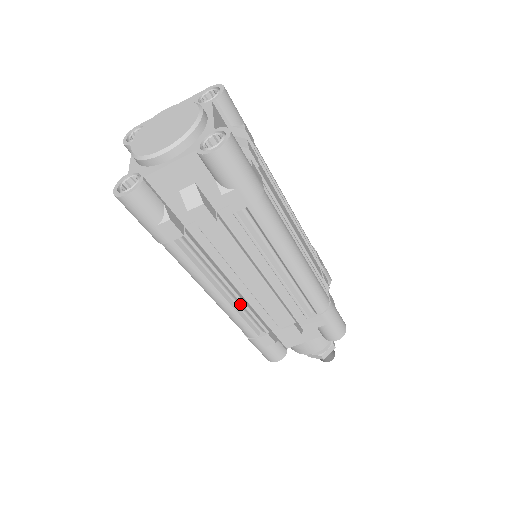
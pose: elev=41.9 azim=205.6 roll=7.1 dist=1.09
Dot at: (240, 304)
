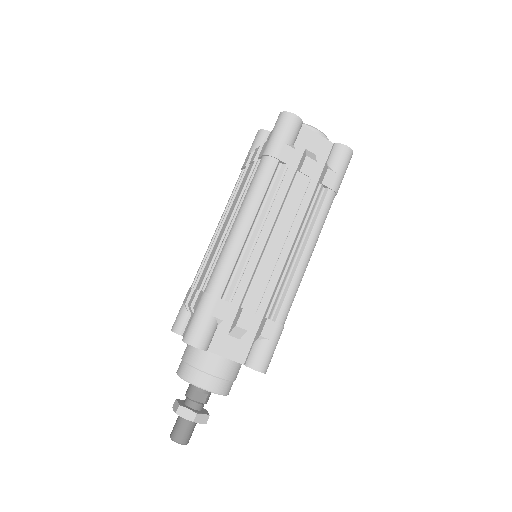
Dot at: (246, 252)
